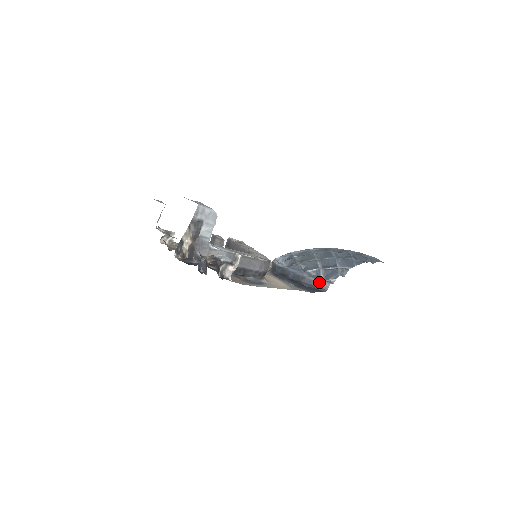
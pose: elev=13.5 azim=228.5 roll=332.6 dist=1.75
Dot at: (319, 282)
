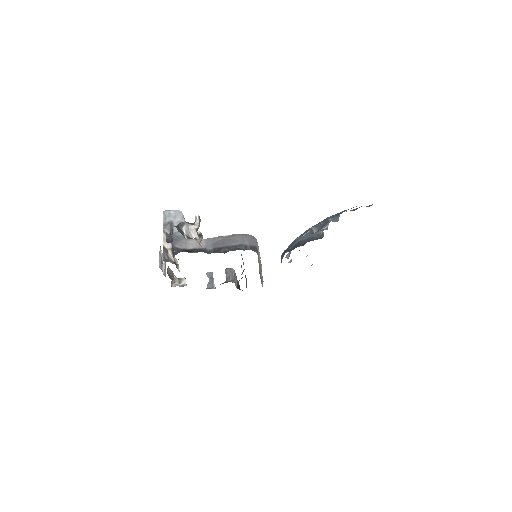
Dot at: (313, 235)
